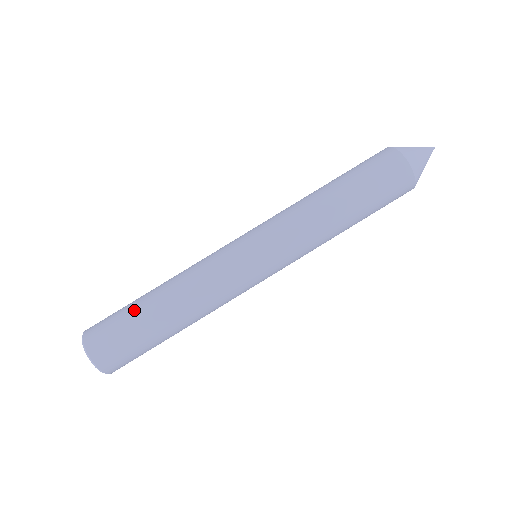
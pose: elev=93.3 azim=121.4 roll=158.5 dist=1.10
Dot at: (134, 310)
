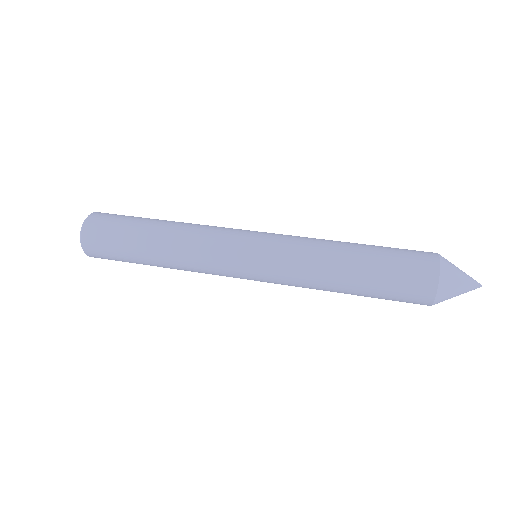
Dot at: (139, 219)
